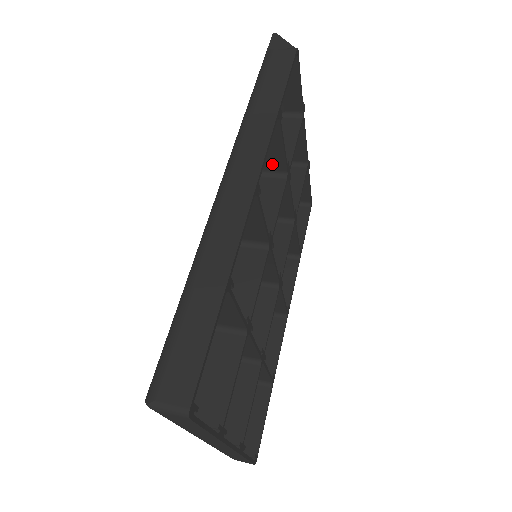
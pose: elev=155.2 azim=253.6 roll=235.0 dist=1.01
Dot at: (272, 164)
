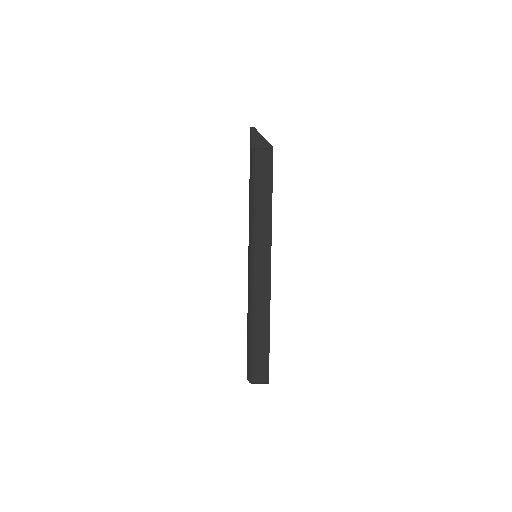
Dot at: occluded
